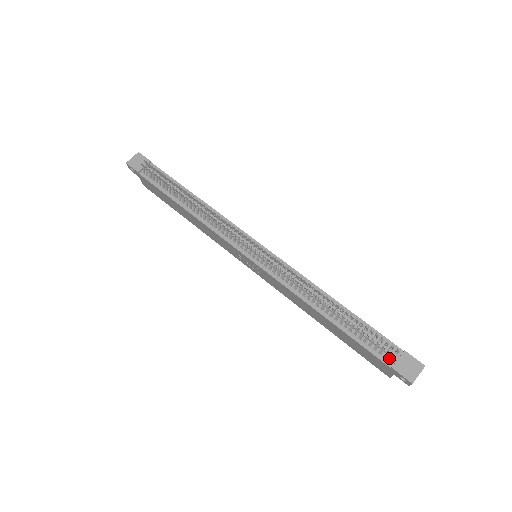
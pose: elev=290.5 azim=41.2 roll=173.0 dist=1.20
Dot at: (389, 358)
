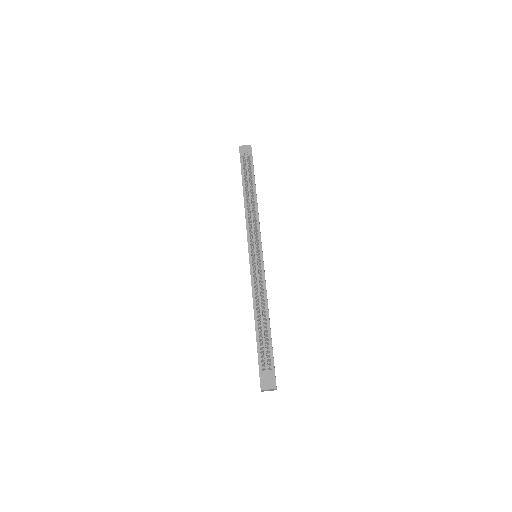
Dot at: occluded
